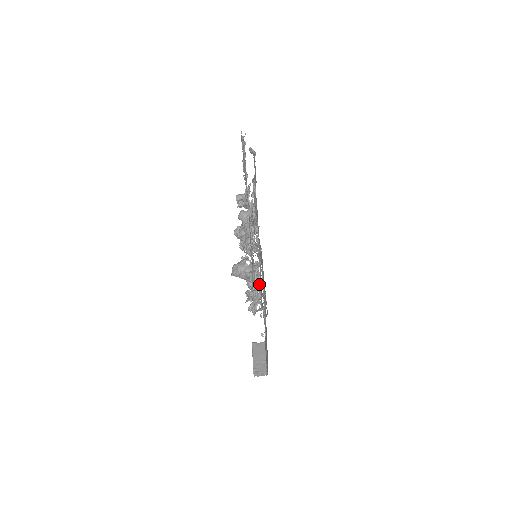
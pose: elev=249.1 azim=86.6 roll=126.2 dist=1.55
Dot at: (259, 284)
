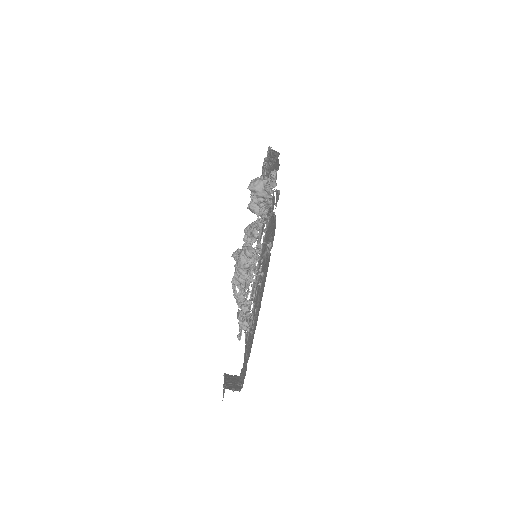
Dot at: occluded
